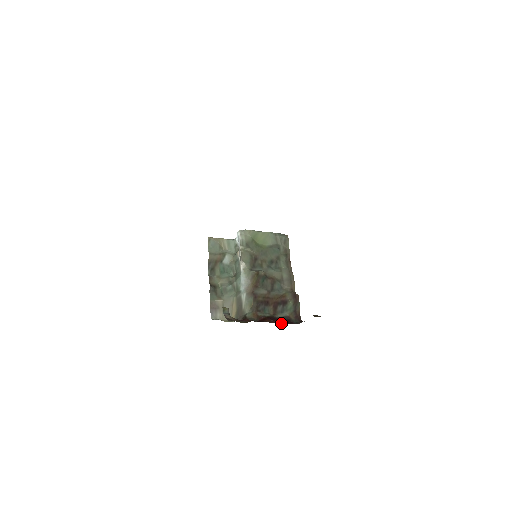
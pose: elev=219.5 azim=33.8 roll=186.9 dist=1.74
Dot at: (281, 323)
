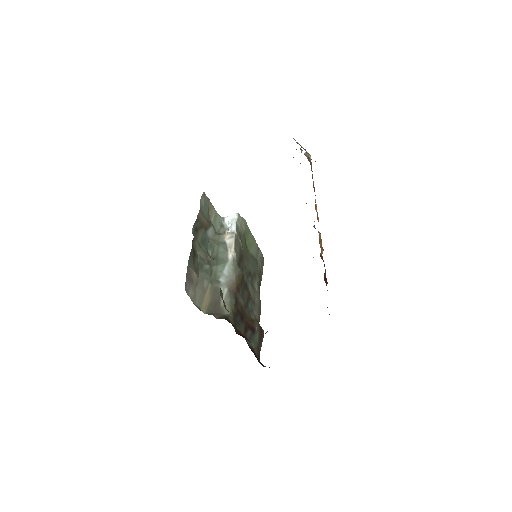
Dot at: occluded
